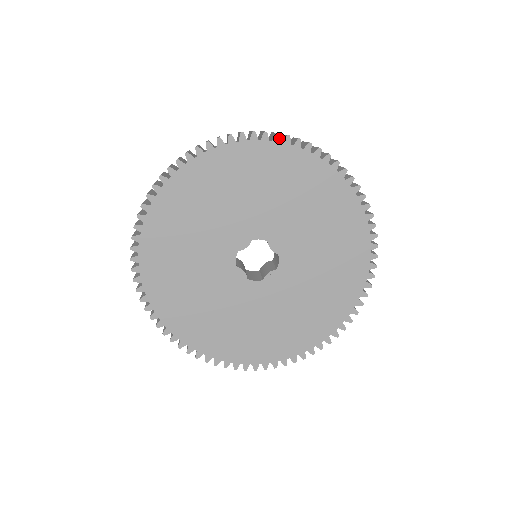
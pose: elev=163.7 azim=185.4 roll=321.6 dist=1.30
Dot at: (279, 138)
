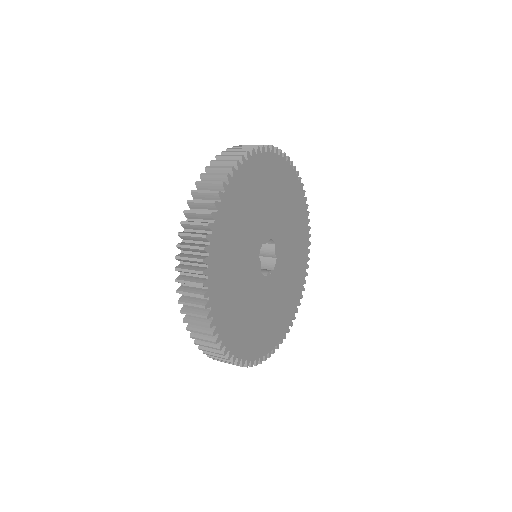
Dot at: occluded
